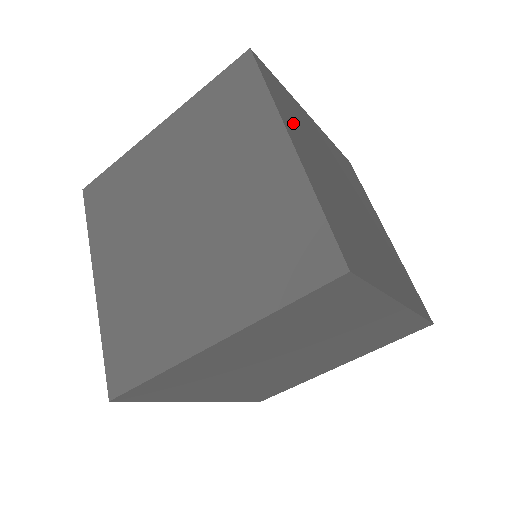
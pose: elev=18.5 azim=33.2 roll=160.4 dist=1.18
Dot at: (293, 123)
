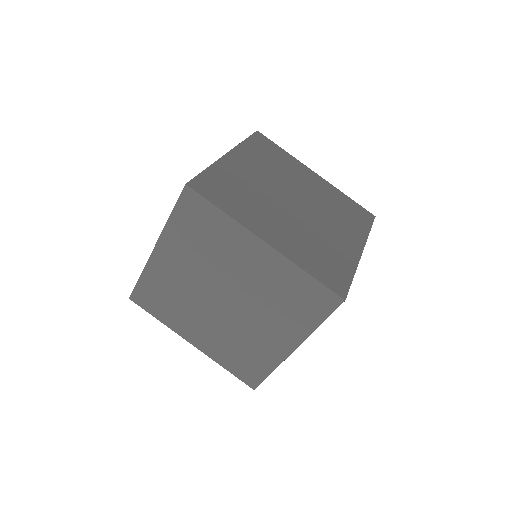
Dot at: occluded
